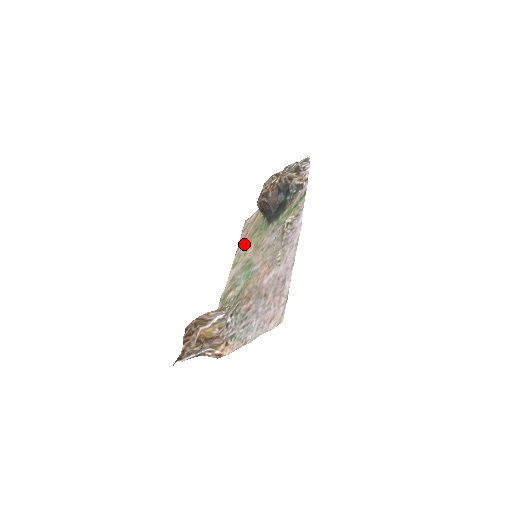
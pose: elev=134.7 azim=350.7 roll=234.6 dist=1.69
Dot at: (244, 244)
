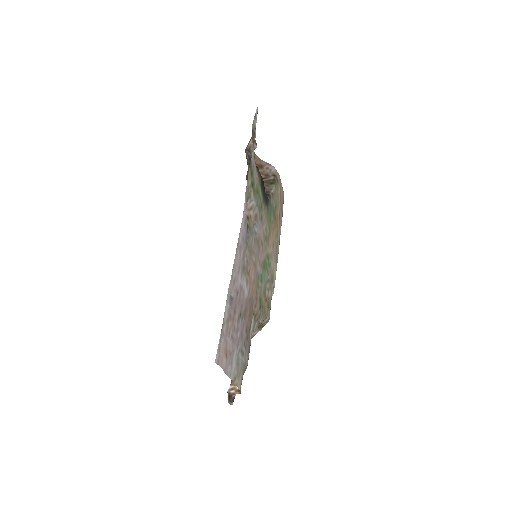
Dot at: (277, 231)
